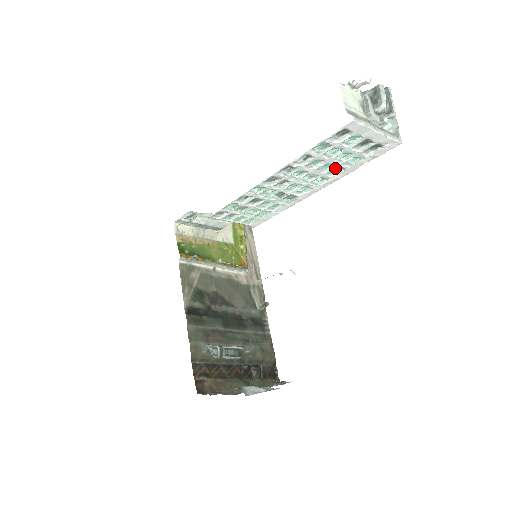
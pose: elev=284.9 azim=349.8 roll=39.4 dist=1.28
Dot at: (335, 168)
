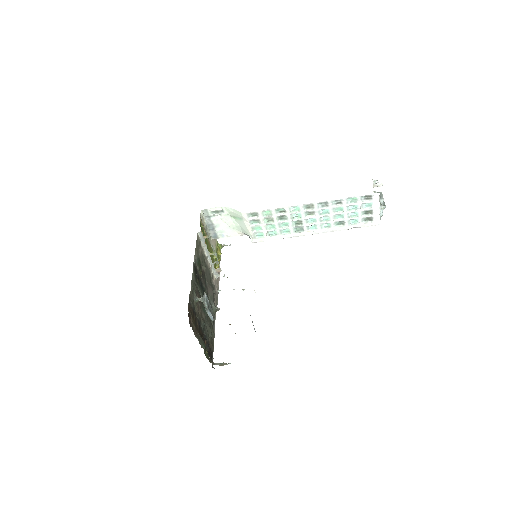
Dot at: (340, 222)
